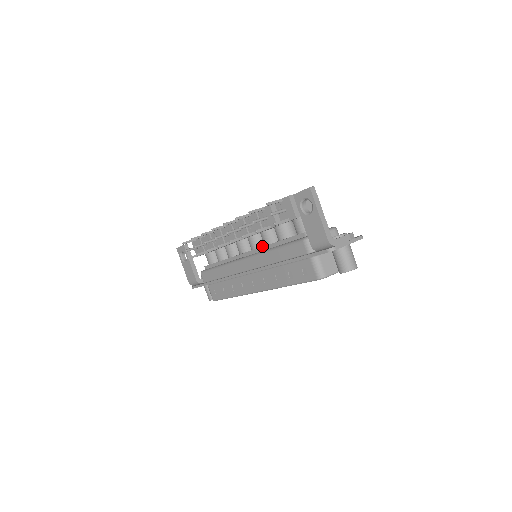
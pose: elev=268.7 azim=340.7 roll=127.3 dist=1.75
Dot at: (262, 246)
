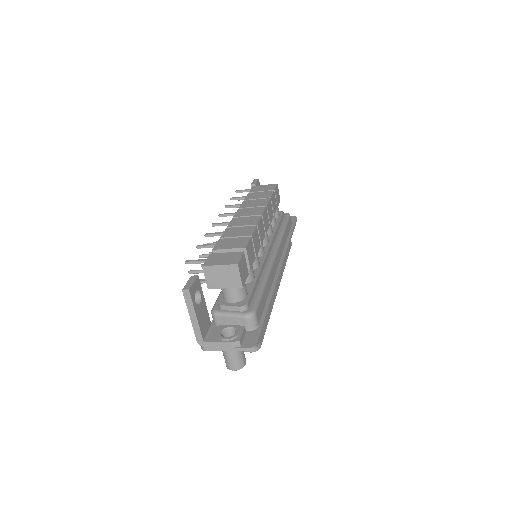
Dot at: occluded
